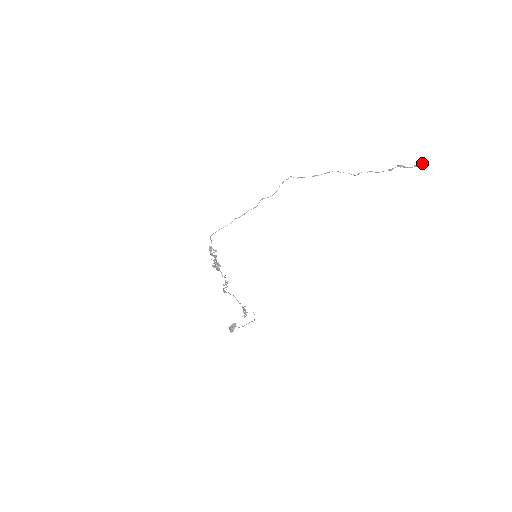
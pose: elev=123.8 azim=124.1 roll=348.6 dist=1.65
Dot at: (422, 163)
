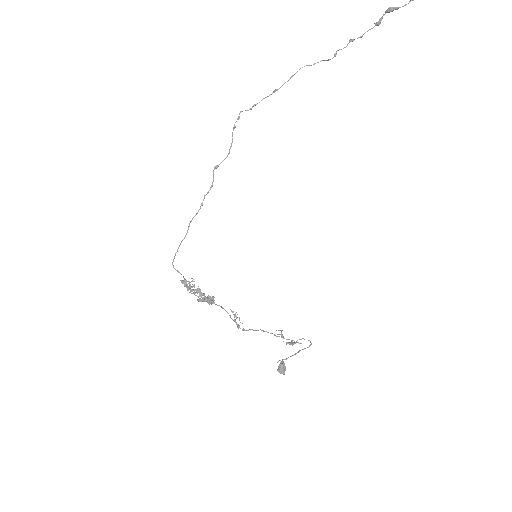
Dot at: out of frame
